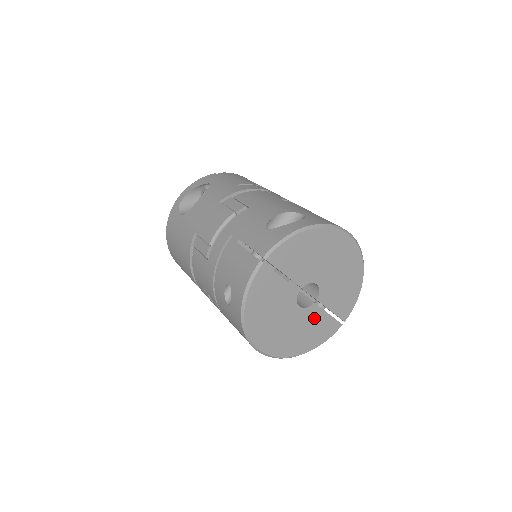
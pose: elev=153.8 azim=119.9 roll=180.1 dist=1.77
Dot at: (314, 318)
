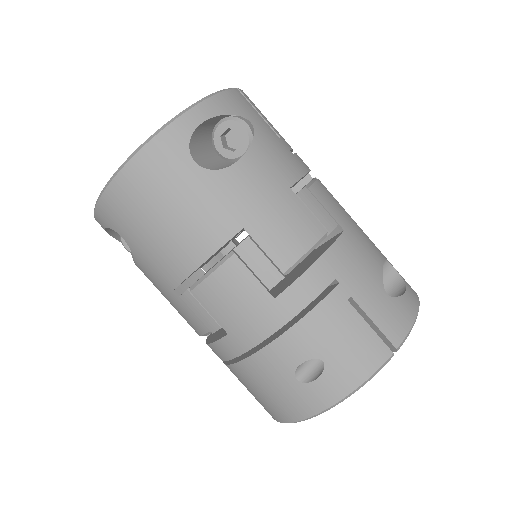
Dot at: occluded
